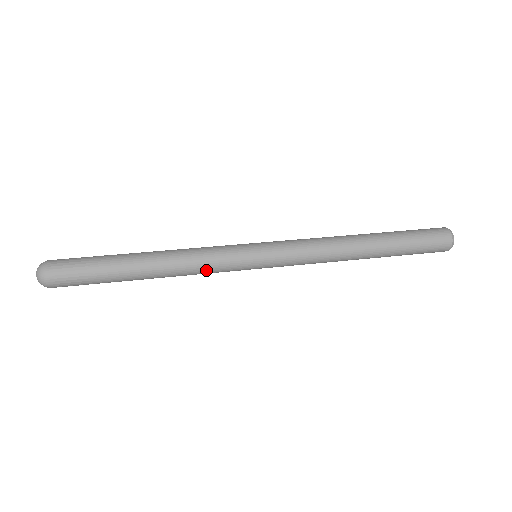
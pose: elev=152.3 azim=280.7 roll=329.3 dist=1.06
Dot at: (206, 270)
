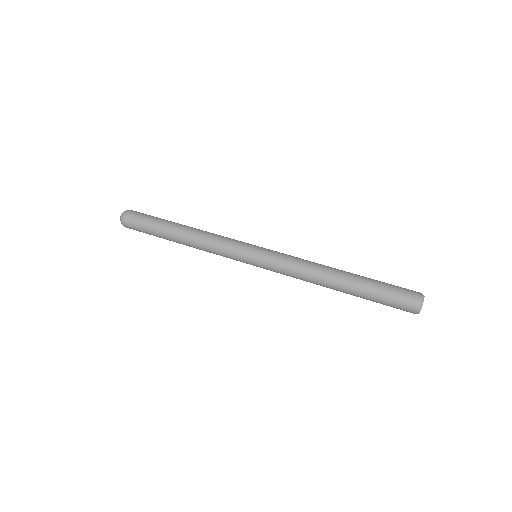
Dot at: (216, 252)
